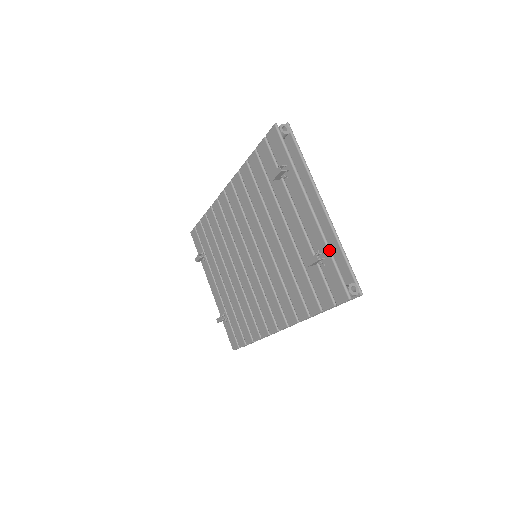
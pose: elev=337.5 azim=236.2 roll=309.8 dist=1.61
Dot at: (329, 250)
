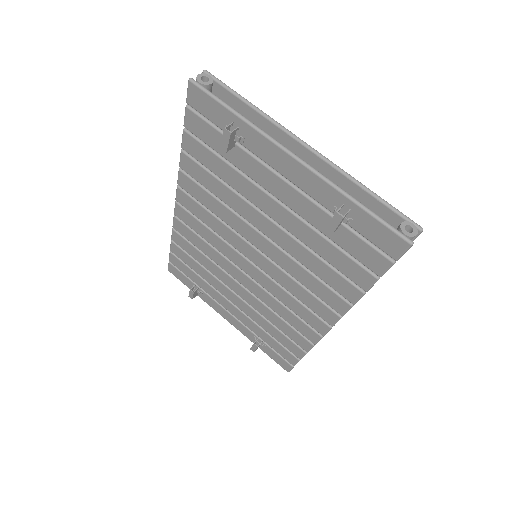
Dot at: (349, 197)
